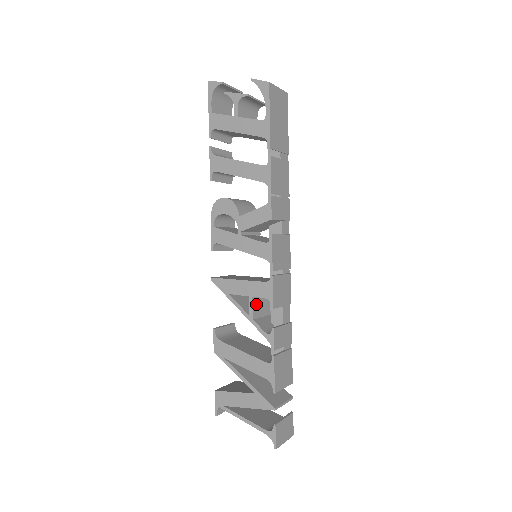
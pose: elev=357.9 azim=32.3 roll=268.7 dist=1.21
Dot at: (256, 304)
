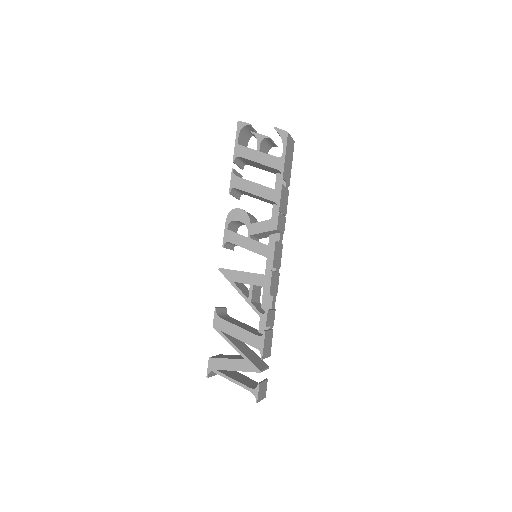
Dot at: (254, 291)
